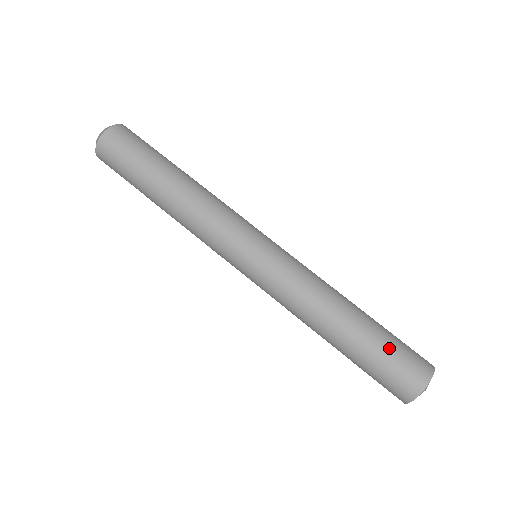
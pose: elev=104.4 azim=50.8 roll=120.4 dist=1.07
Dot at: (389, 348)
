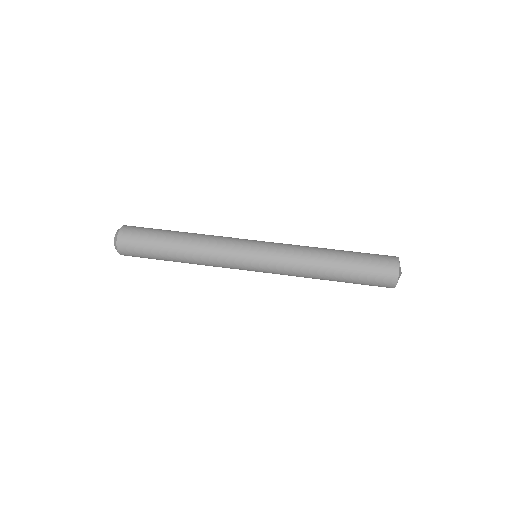
Dot at: occluded
